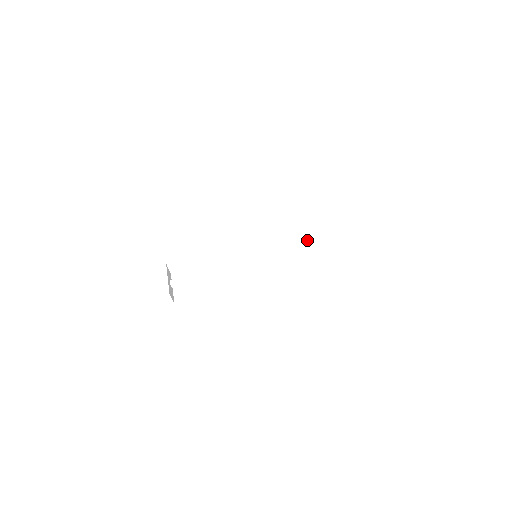
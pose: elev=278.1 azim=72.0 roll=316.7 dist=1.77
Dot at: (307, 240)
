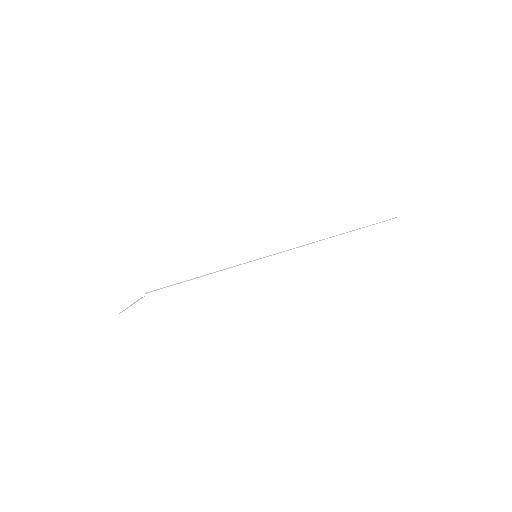
Dot at: (314, 237)
